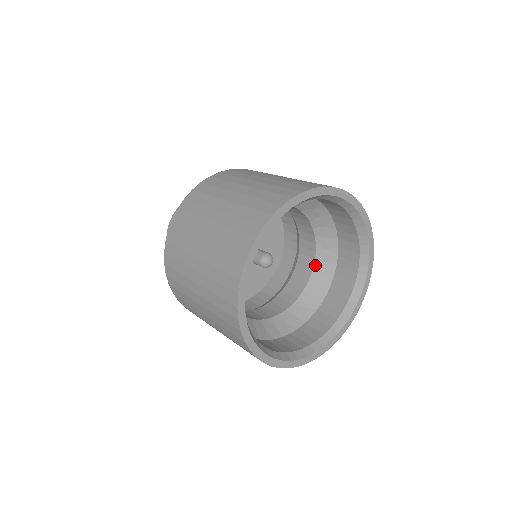
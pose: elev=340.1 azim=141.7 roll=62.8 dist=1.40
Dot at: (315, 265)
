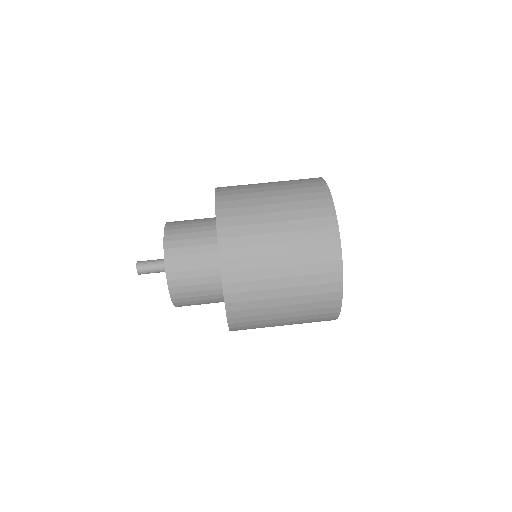
Dot at: occluded
